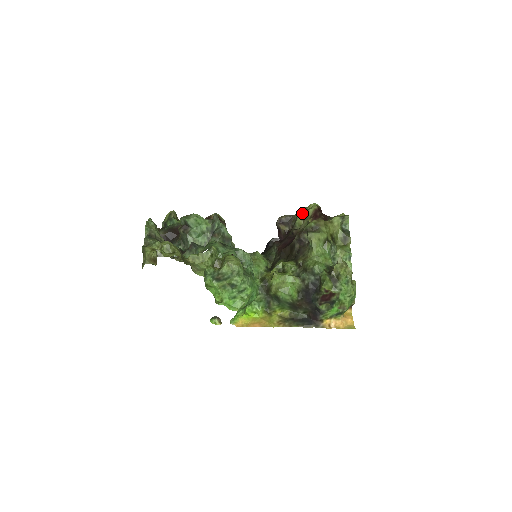
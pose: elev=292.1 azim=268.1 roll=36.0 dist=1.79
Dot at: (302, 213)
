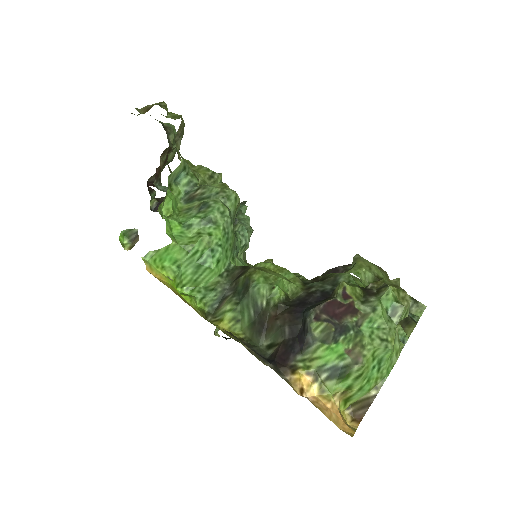
Dot at: occluded
